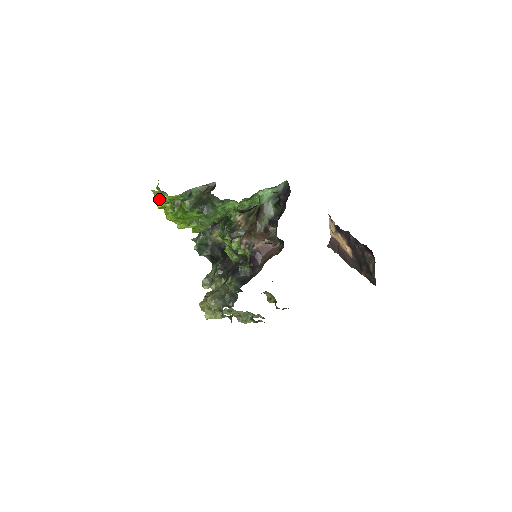
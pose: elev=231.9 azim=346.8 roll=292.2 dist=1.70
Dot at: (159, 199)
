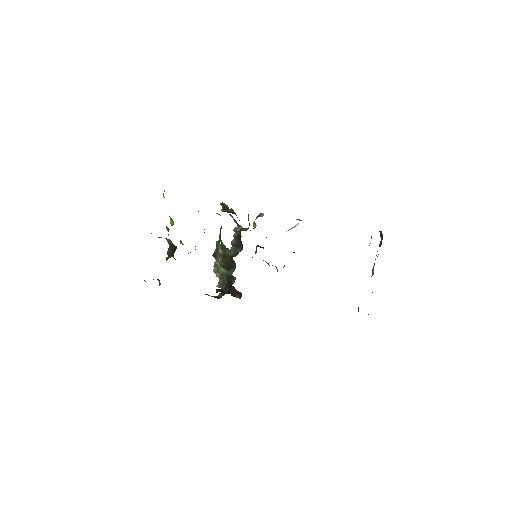
Dot at: occluded
